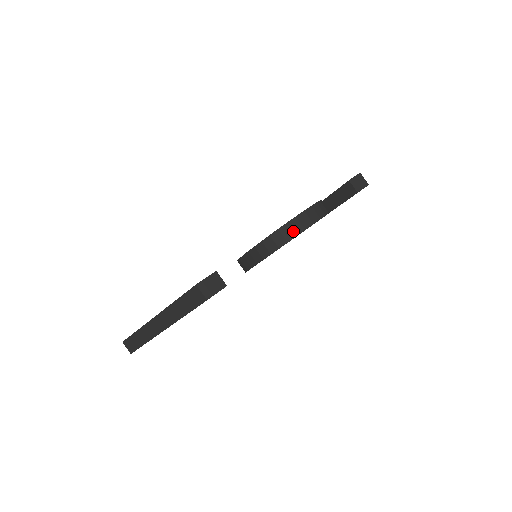
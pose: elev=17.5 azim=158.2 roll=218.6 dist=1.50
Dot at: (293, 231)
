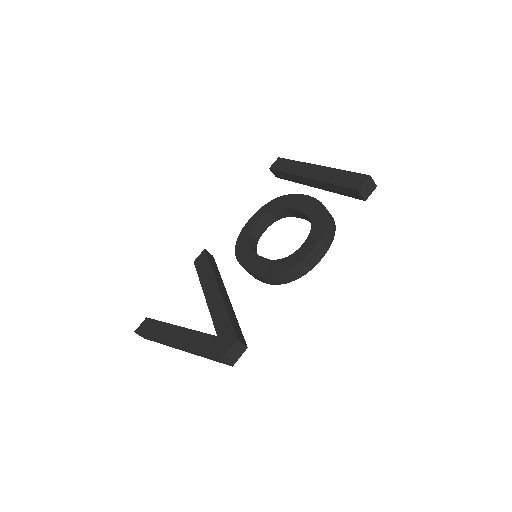
Dot at: (303, 271)
